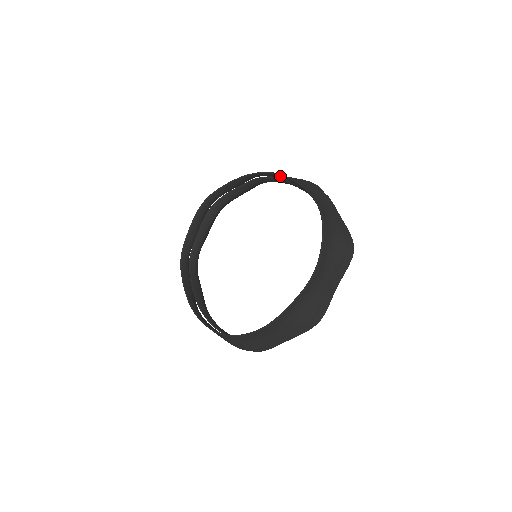
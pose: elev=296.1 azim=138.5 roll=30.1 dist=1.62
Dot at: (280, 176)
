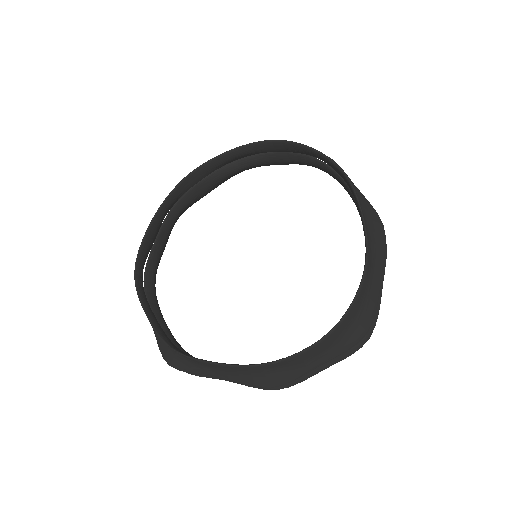
Dot at: (201, 170)
